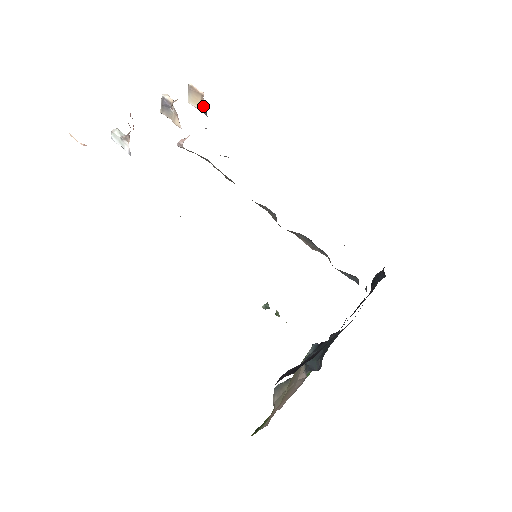
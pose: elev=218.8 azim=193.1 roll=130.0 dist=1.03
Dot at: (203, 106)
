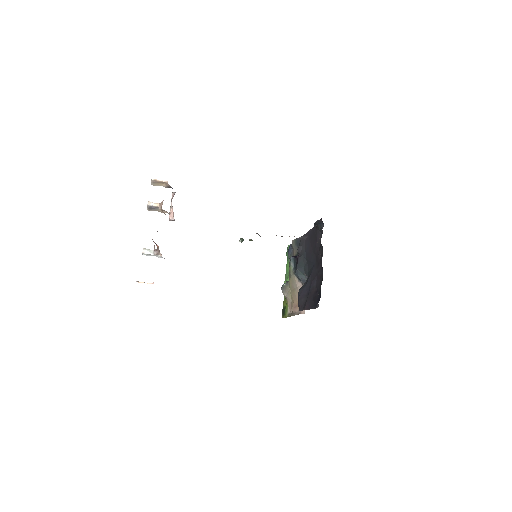
Dot at: (168, 186)
